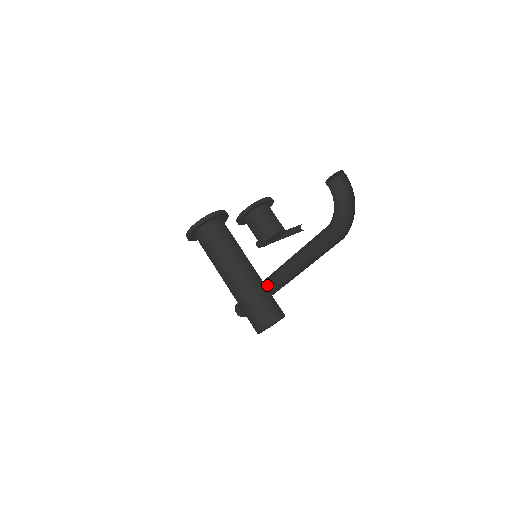
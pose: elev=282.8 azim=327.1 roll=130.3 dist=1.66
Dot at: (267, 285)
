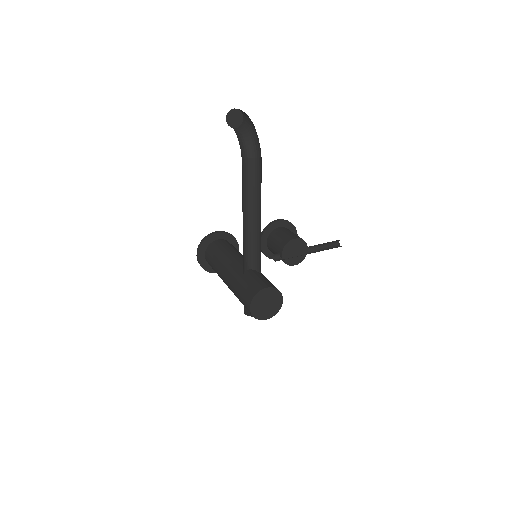
Dot at: (257, 268)
